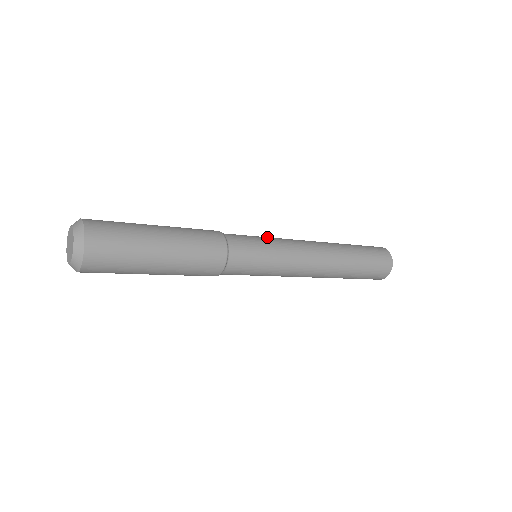
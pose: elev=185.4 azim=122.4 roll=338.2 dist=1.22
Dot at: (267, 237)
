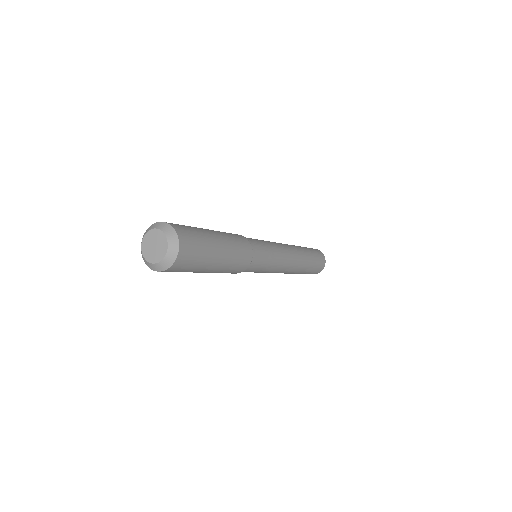
Dot at: (270, 244)
